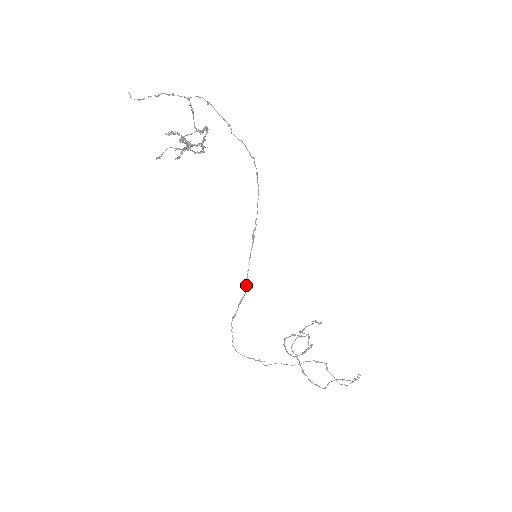
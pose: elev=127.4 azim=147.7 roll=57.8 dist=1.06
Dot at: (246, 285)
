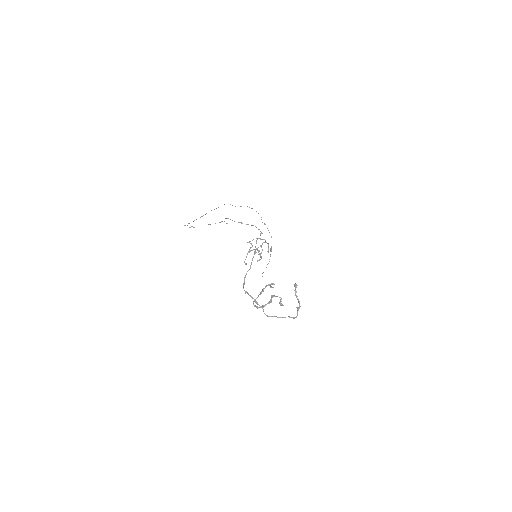
Dot at: occluded
